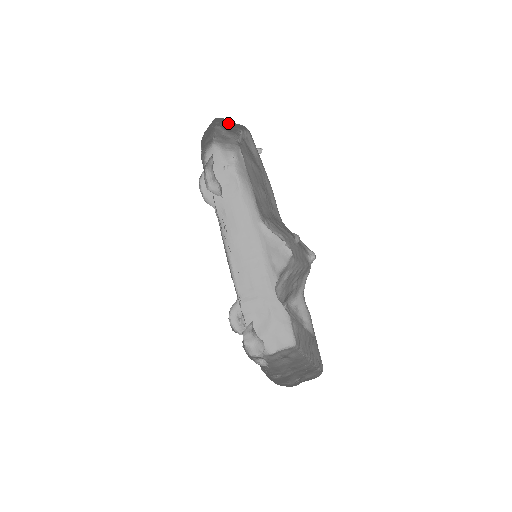
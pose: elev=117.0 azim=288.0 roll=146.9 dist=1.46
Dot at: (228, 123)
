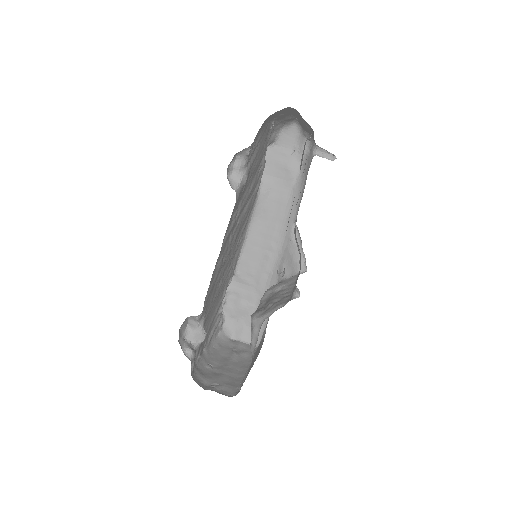
Dot at: occluded
